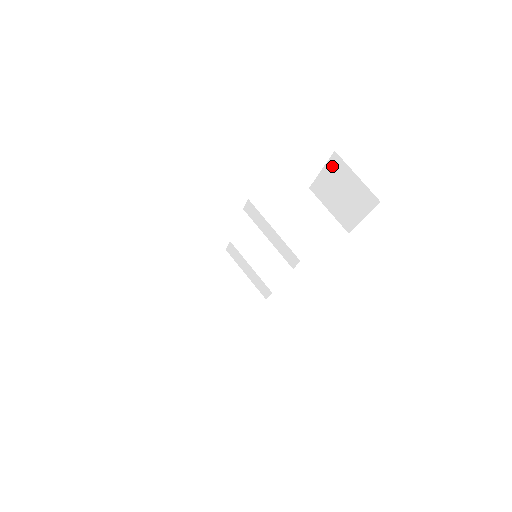
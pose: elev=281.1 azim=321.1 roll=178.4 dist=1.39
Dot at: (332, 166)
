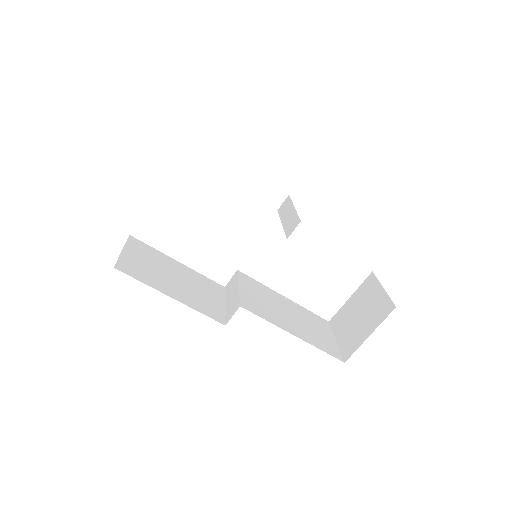
Dot at: (363, 288)
